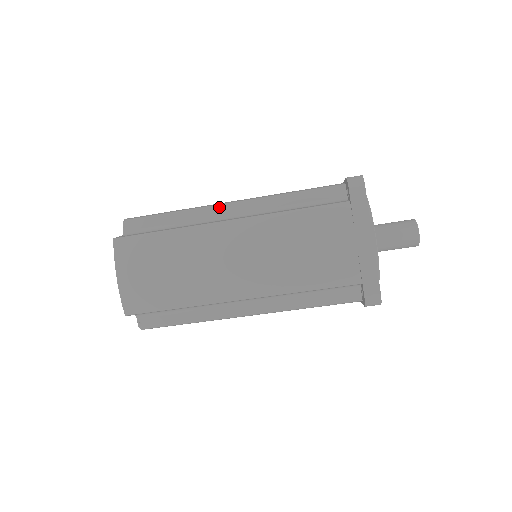
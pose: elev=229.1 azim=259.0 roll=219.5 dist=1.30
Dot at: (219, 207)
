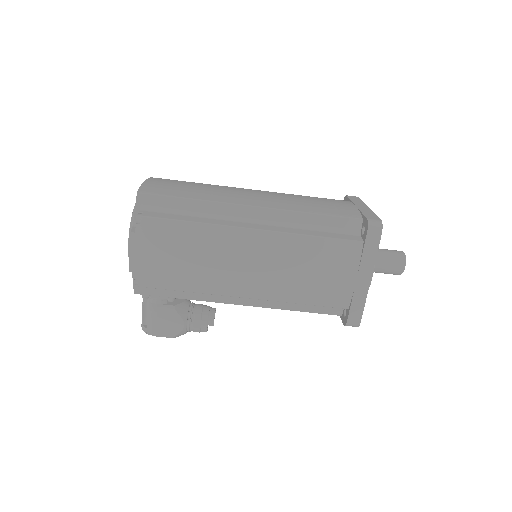
Dot at: occluded
